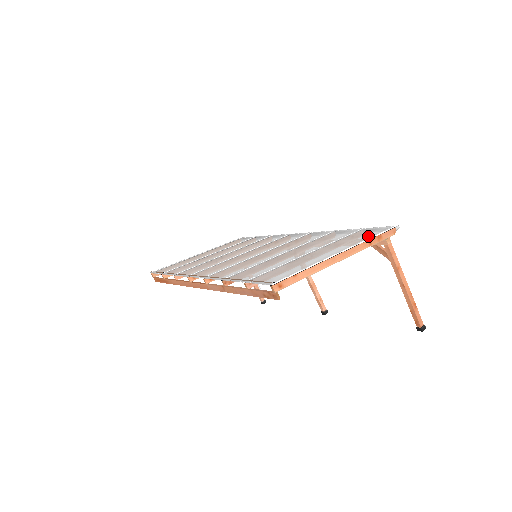
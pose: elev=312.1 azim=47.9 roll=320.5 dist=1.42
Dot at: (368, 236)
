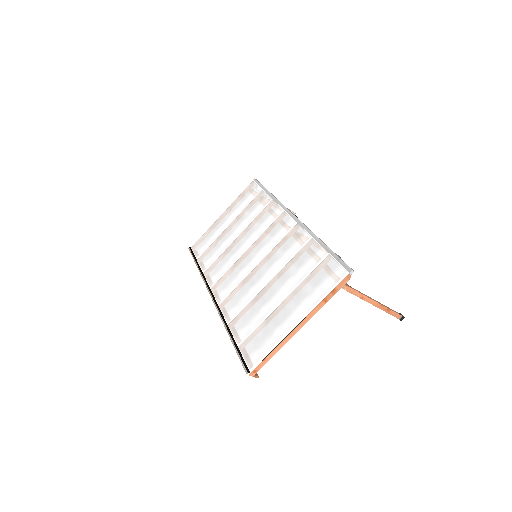
Dot at: (324, 290)
